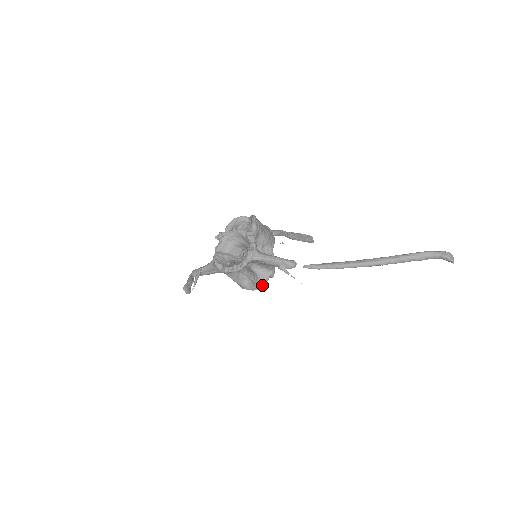
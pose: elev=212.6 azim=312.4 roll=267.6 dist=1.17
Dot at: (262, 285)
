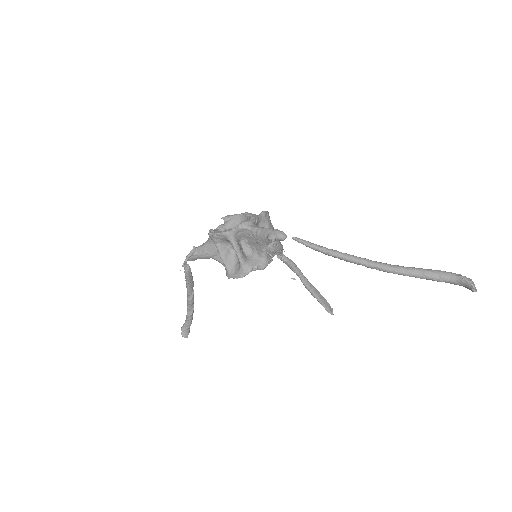
Dot at: (248, 271)
